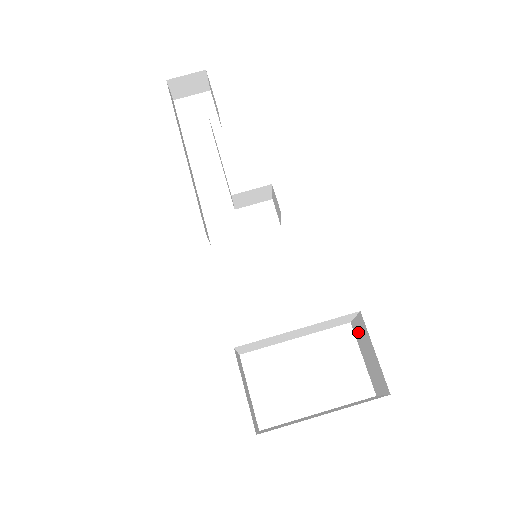
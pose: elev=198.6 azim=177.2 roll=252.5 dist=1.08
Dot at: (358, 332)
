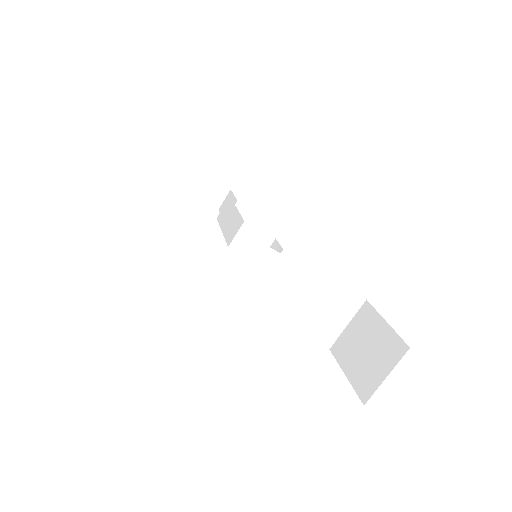
Dot at: (347, 341)
